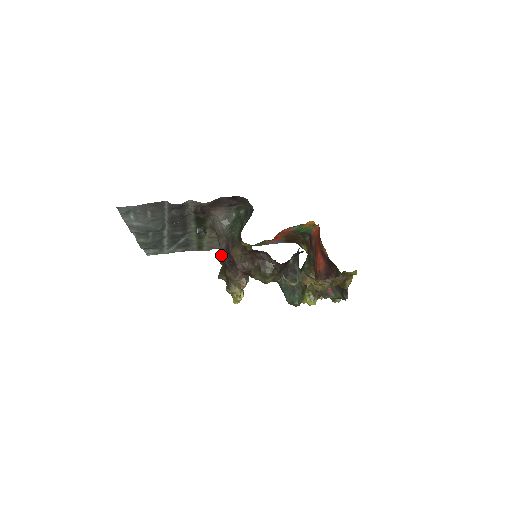
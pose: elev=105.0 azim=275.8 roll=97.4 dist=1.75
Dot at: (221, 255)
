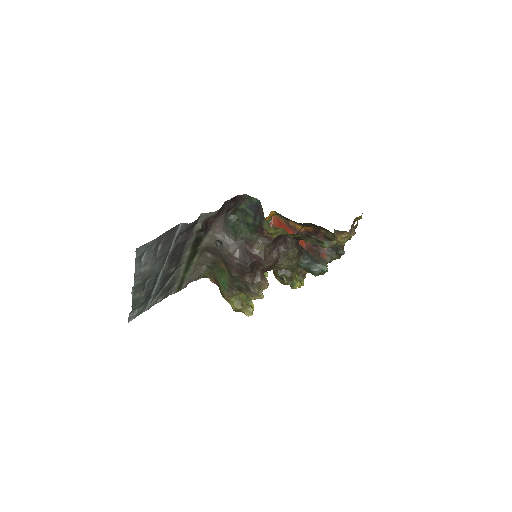
Dot at: (237, 264)
